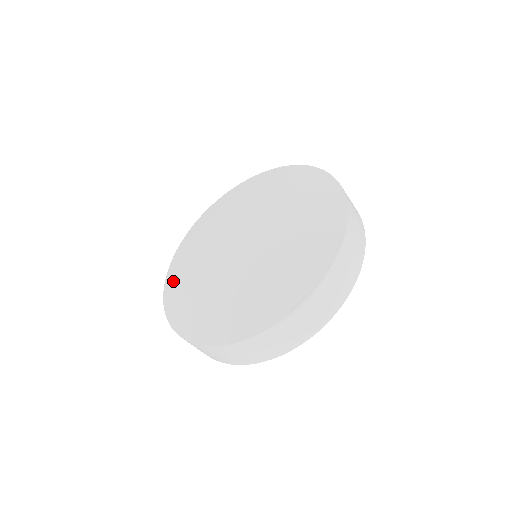
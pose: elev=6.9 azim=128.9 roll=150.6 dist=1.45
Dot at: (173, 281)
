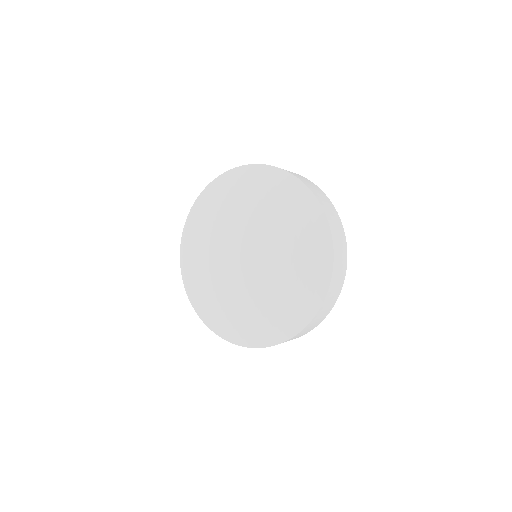
Dot at: (196, 296)
